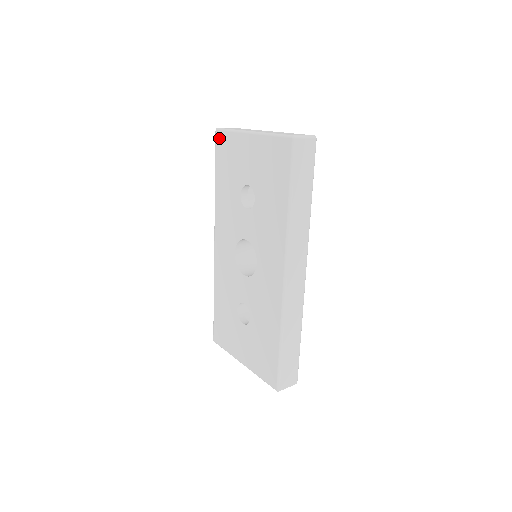
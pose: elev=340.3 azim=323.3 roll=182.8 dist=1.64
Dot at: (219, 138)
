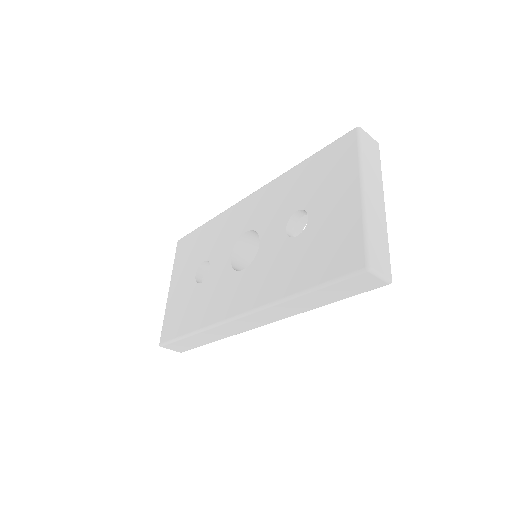
Dot at: (349, 139)
